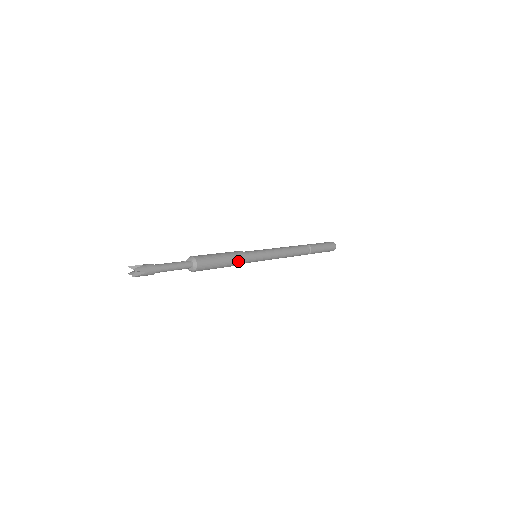
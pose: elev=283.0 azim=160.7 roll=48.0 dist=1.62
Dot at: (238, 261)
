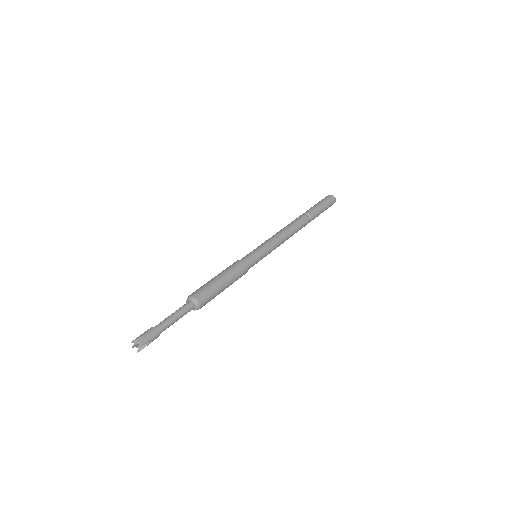
Dot at: (240, 276)
